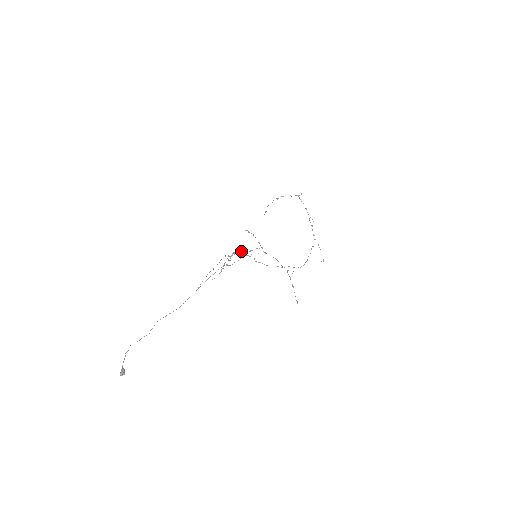
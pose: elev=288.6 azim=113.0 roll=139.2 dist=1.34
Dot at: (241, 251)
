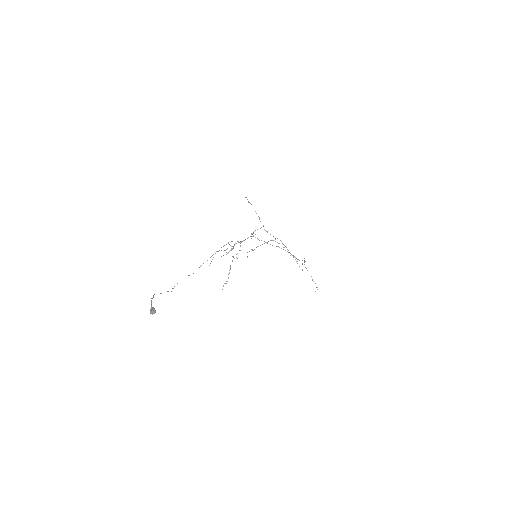
Dot at: occluded
